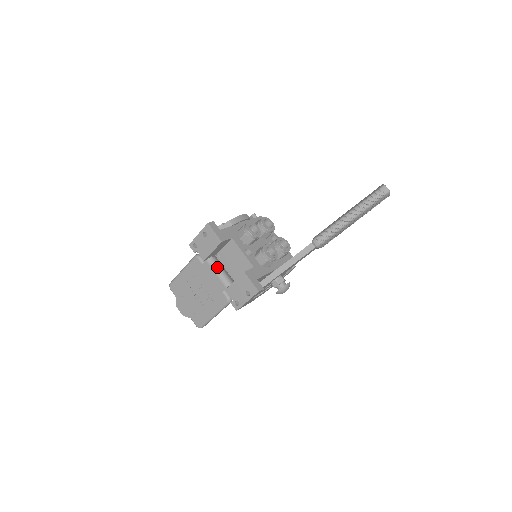
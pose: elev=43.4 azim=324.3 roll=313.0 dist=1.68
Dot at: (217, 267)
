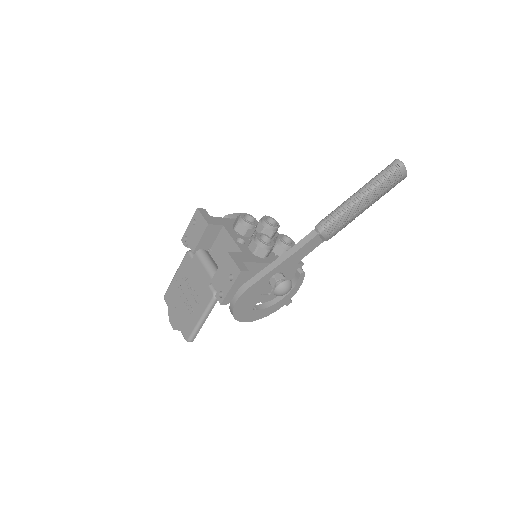
Dot at: (205, 258)
